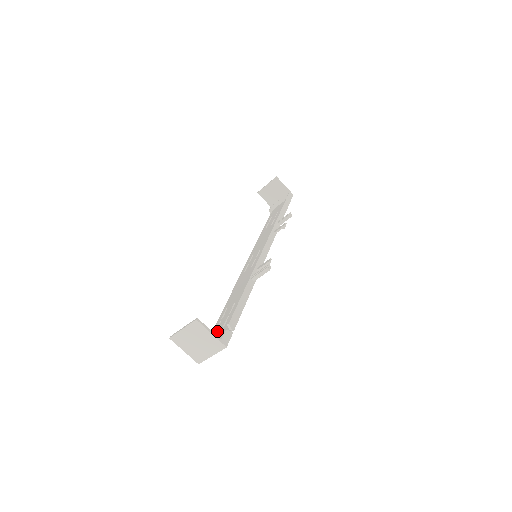
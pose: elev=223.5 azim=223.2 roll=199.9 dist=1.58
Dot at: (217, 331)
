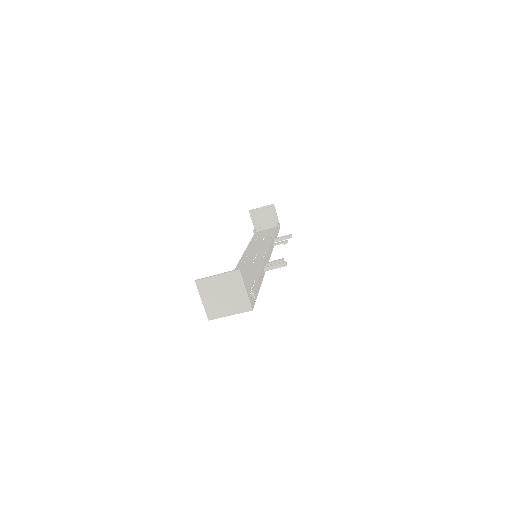
Dot at: occluded
